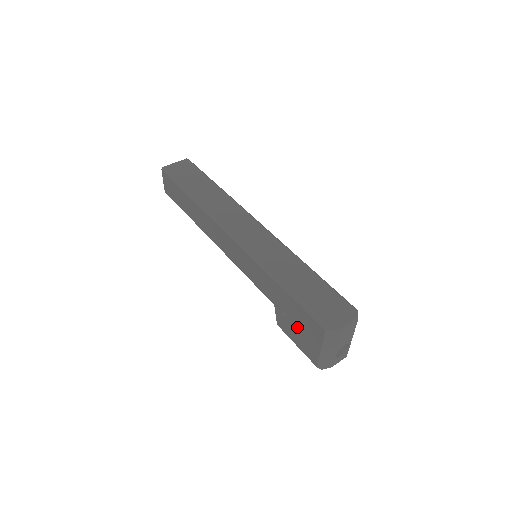
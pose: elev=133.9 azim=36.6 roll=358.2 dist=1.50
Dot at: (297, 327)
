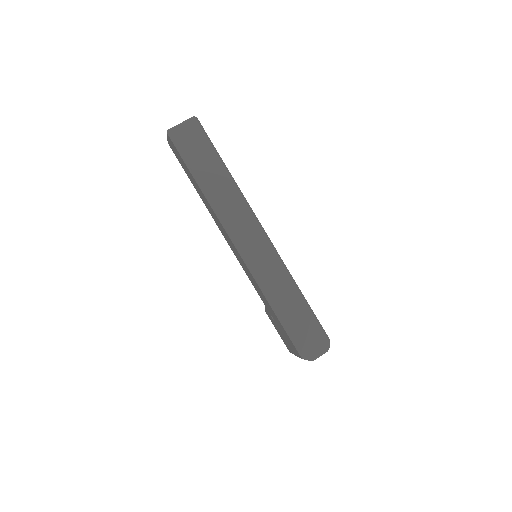
Dot at: (281, 331)
